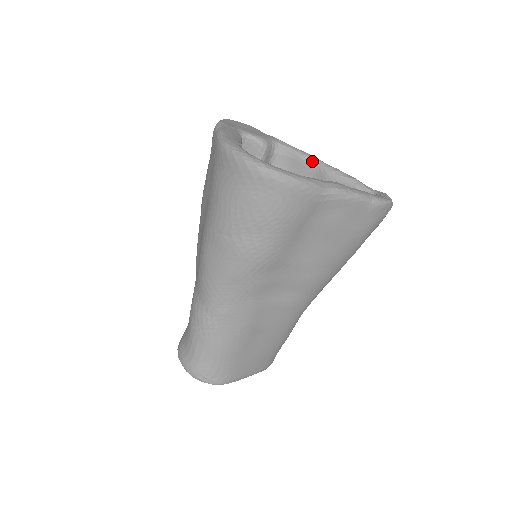
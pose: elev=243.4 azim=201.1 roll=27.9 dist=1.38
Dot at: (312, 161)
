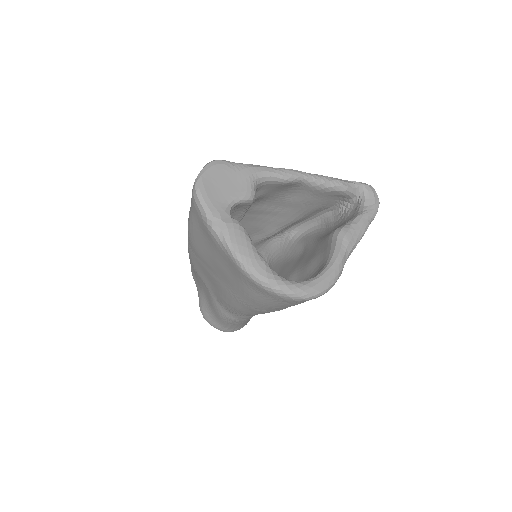
Dot at: (297, 181)
